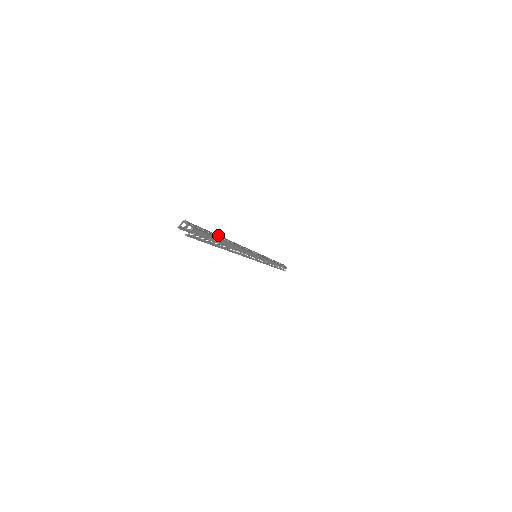
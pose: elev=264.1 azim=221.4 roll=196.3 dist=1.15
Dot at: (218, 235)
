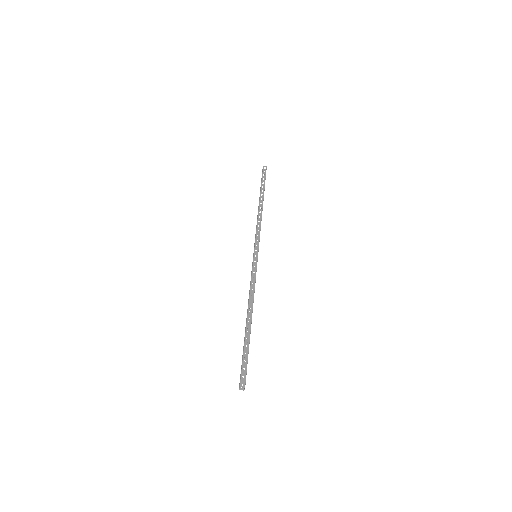
Dot at: occluded
